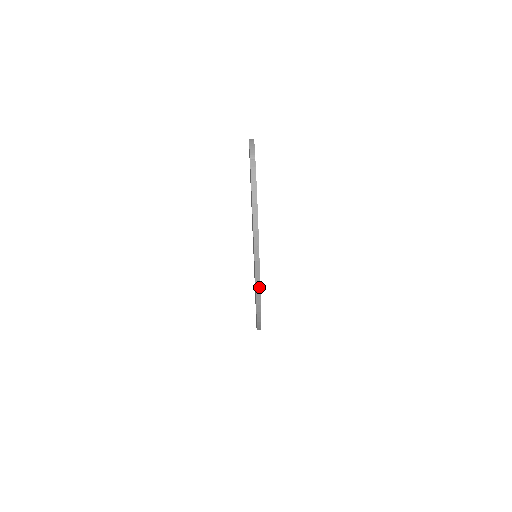
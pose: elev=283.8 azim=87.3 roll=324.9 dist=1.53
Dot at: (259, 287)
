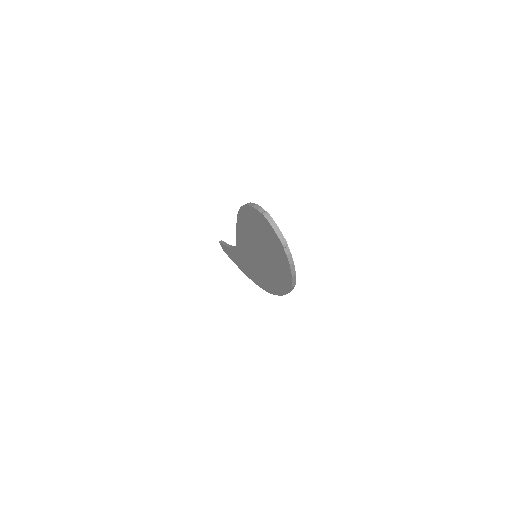
Dot at: occluded
